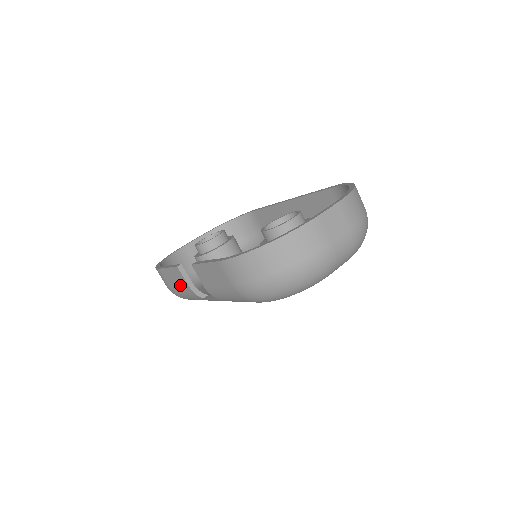
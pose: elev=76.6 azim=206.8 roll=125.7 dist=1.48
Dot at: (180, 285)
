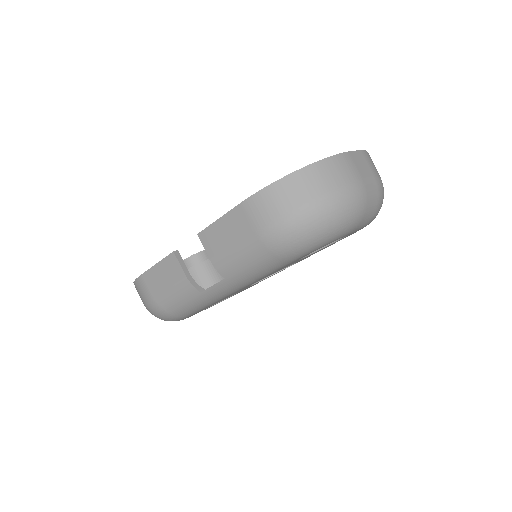
Dot at: (171, 282)
